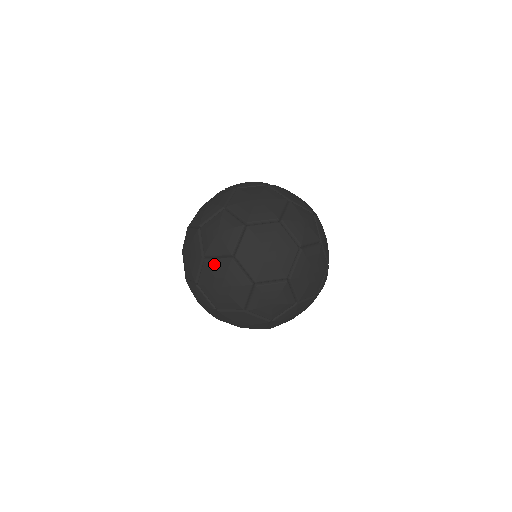
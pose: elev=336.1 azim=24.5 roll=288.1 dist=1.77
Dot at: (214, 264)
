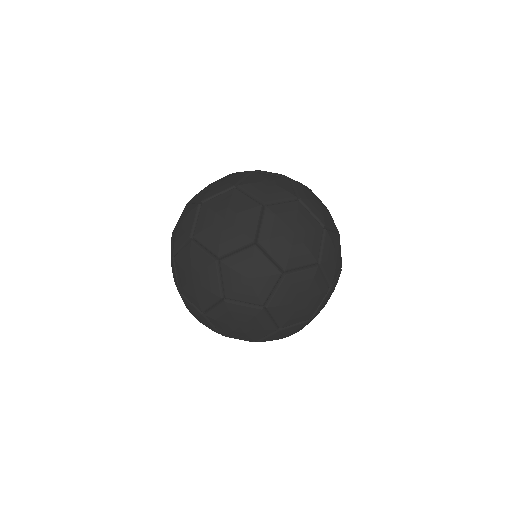
Dot at: (180, 257)
